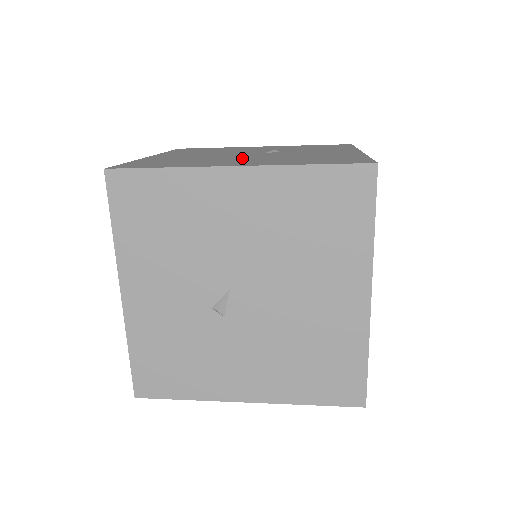
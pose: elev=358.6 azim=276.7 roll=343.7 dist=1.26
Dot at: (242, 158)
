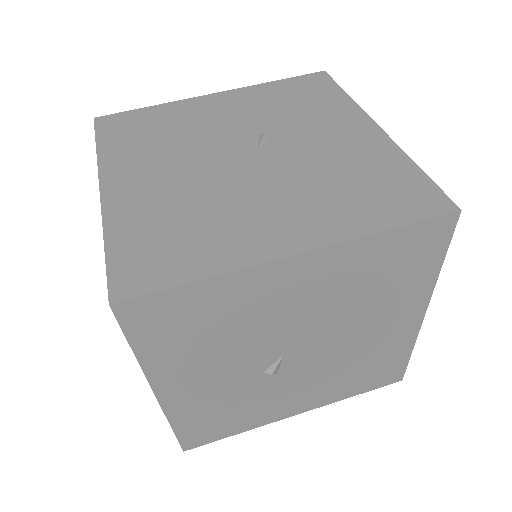
Dot at: (259, 193)
